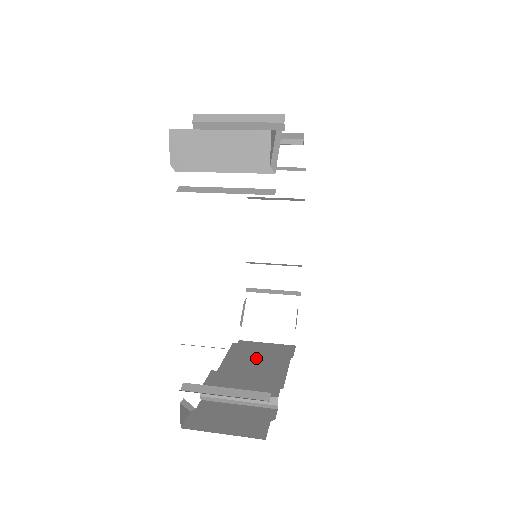
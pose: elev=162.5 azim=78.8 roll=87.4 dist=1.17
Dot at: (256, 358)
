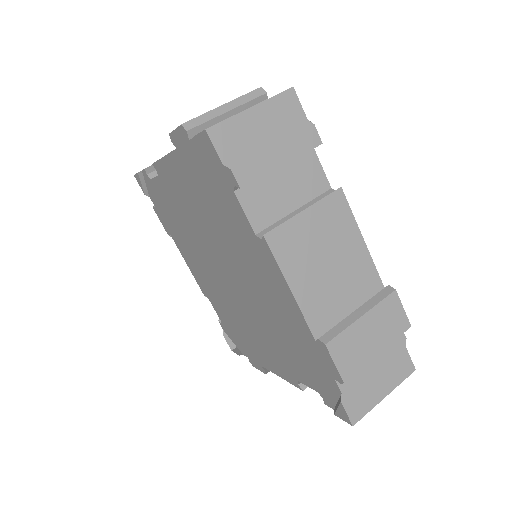
Dot at: occluded
